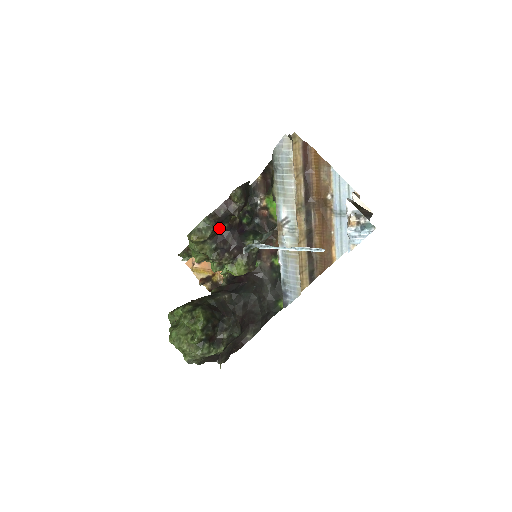
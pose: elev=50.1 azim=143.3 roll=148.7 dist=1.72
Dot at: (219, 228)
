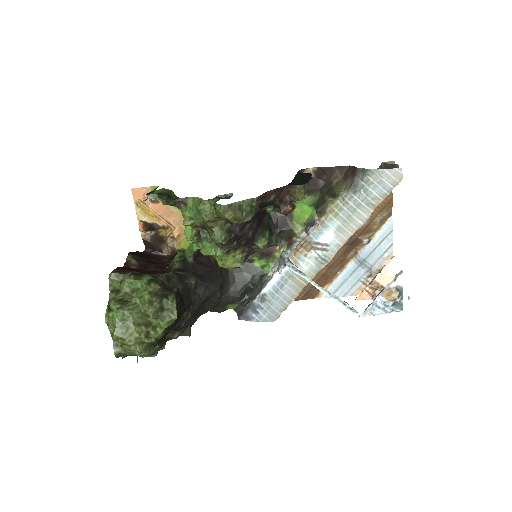
Dot at: occluded
